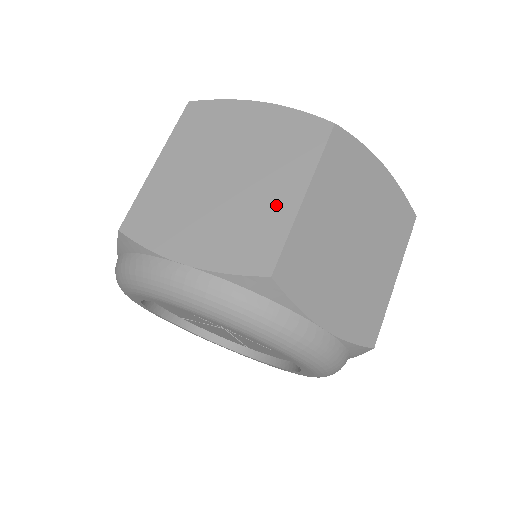
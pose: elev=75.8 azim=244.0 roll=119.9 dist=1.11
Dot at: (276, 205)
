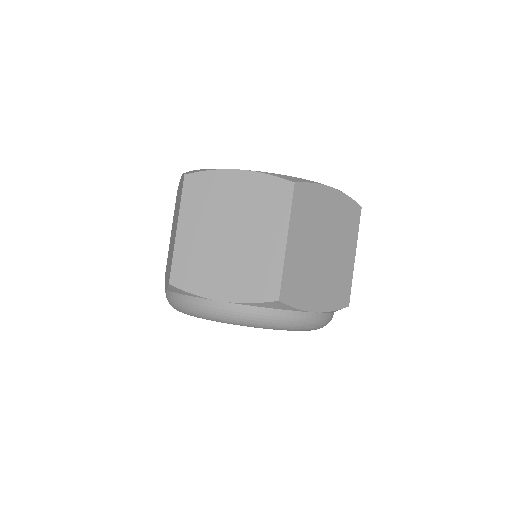
Dot at: (270, 251)
